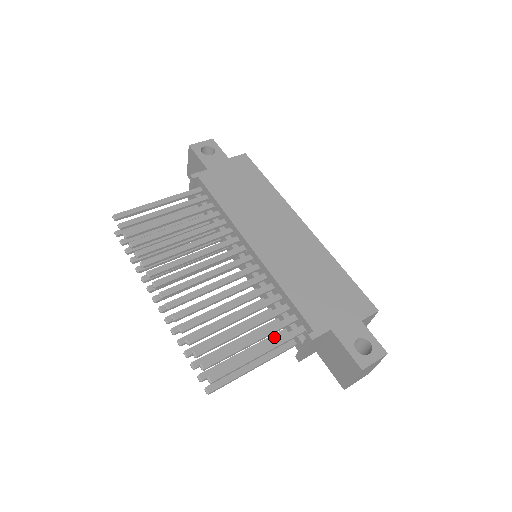
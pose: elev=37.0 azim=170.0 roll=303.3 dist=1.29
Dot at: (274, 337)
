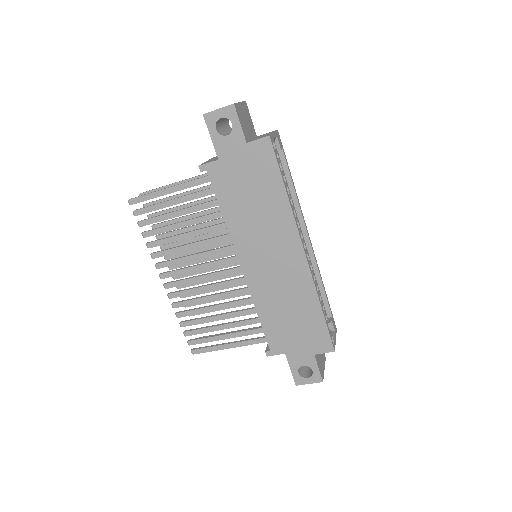
Dot at: occluded
